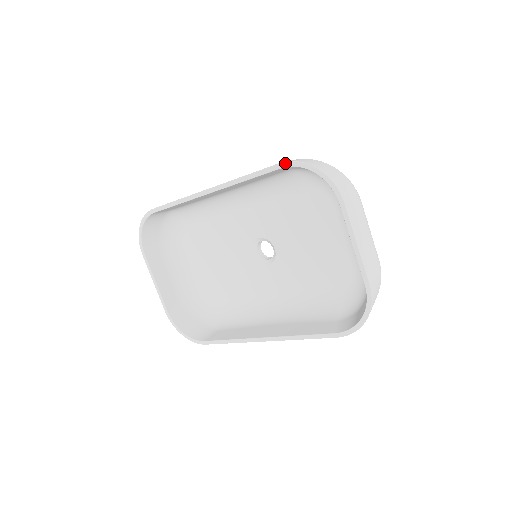
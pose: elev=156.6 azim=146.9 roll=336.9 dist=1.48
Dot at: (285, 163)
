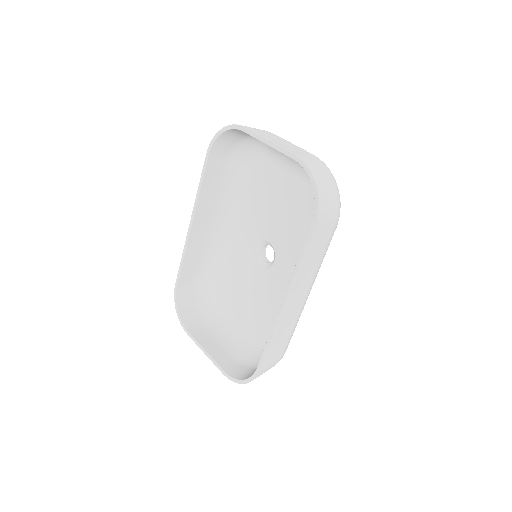
Dot at: (208, 150)
